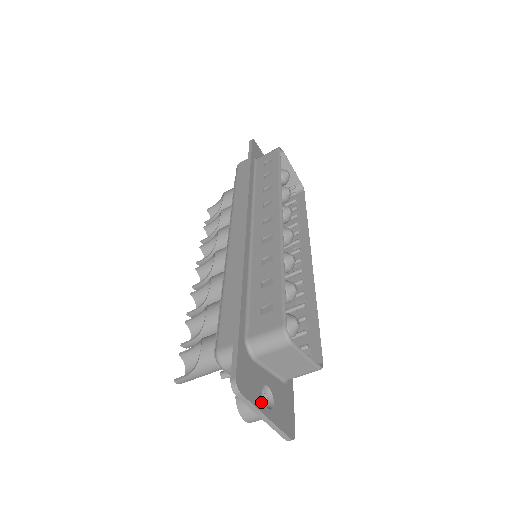
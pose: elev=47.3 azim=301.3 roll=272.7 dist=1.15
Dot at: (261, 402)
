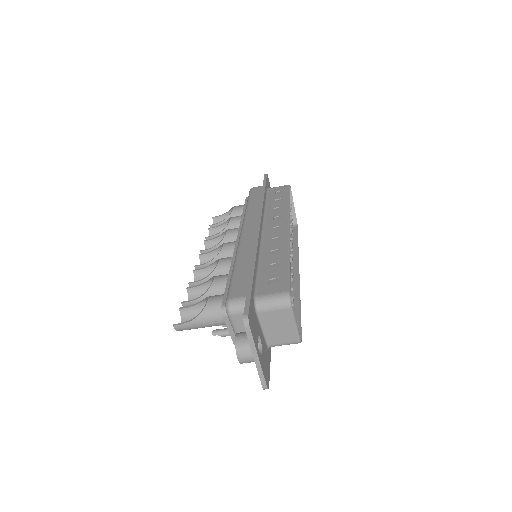
Dot at: (257, 344)
